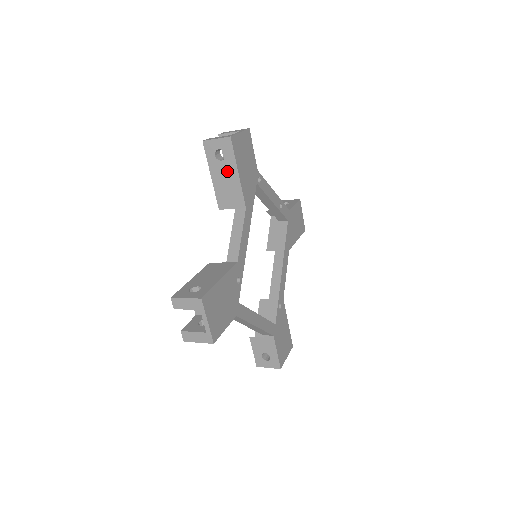
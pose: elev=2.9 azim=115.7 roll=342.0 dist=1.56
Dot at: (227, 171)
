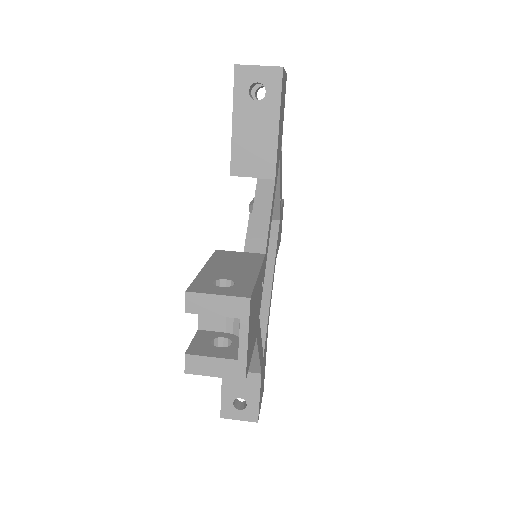
Dot at: (261, 118)
